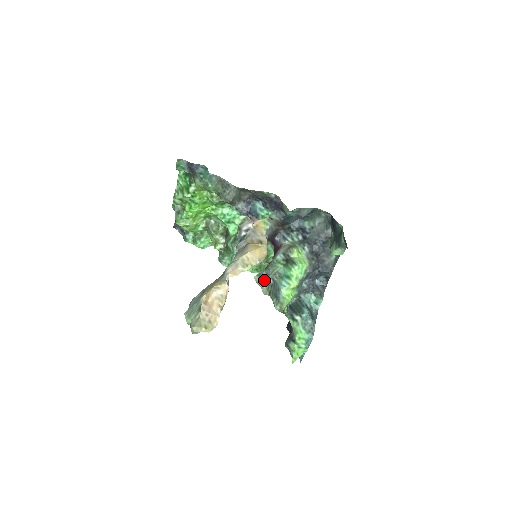
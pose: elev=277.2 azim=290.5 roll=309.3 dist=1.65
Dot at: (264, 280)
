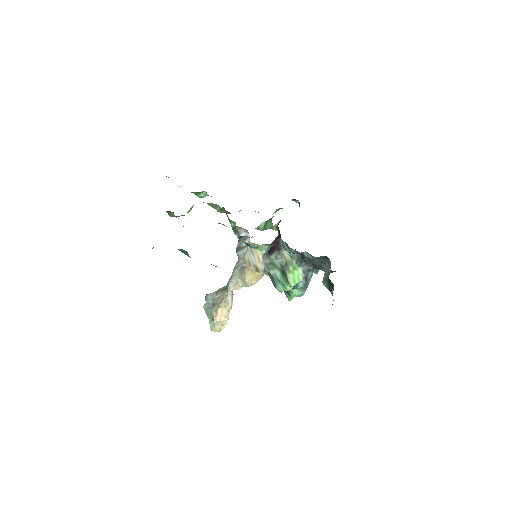
Dot at: (264, 271)
